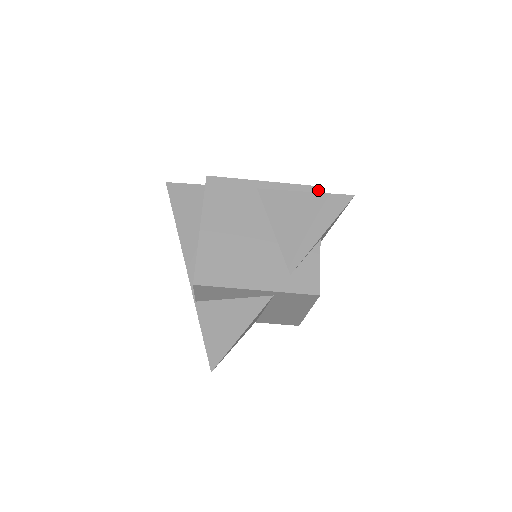
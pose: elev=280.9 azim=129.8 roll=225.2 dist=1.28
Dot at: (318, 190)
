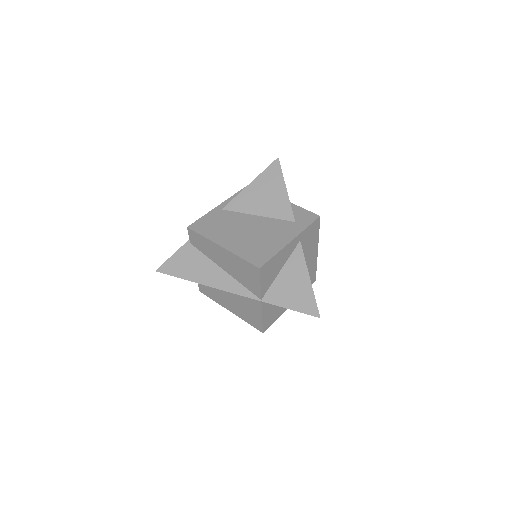
Dot at: occluded
